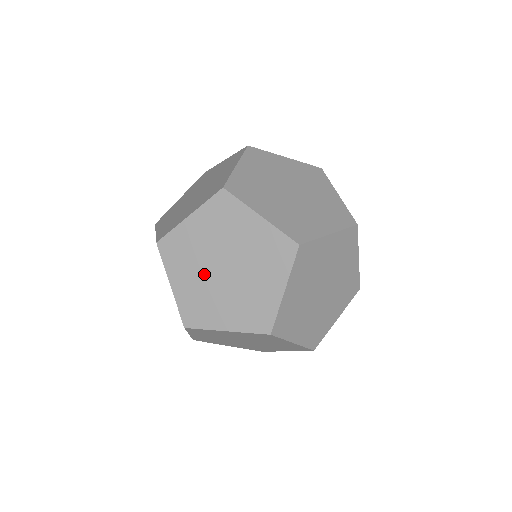
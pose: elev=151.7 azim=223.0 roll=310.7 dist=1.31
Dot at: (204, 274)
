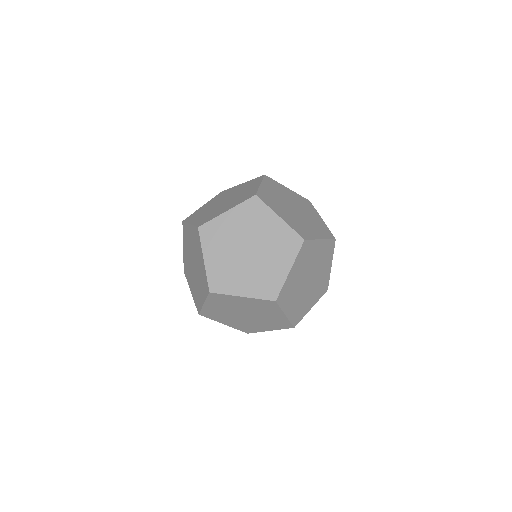
Dot at: (216, 203)
